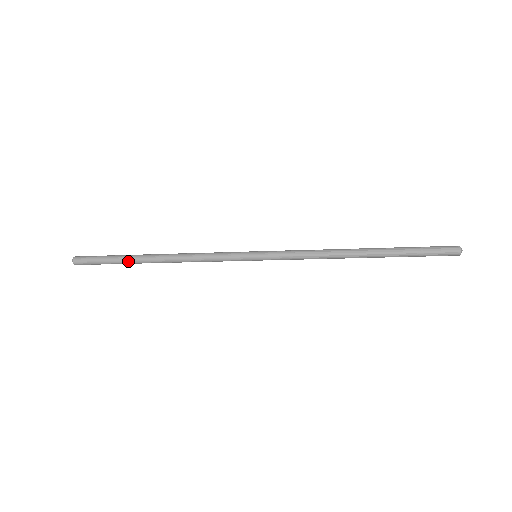
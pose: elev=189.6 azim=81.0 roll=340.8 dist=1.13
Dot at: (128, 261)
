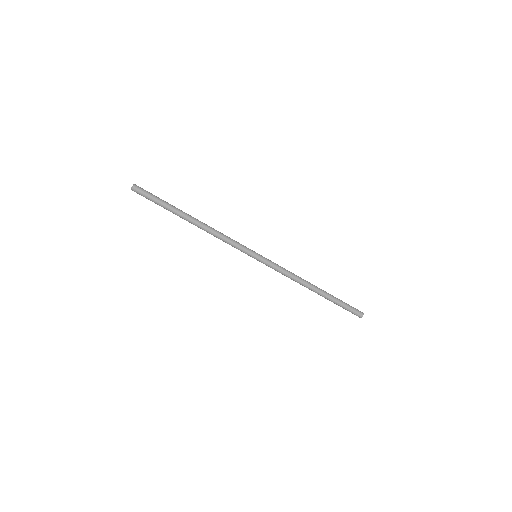
Dot at: (175, 207)
